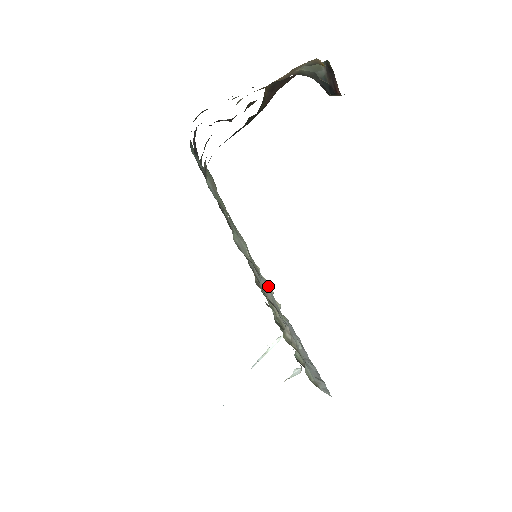
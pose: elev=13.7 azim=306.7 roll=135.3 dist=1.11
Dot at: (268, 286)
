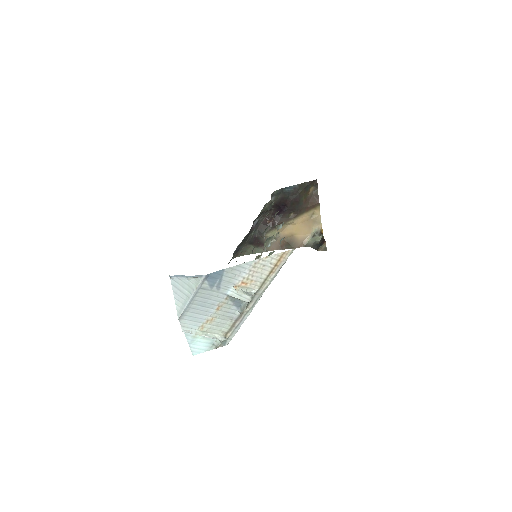
Dot at: occluded
